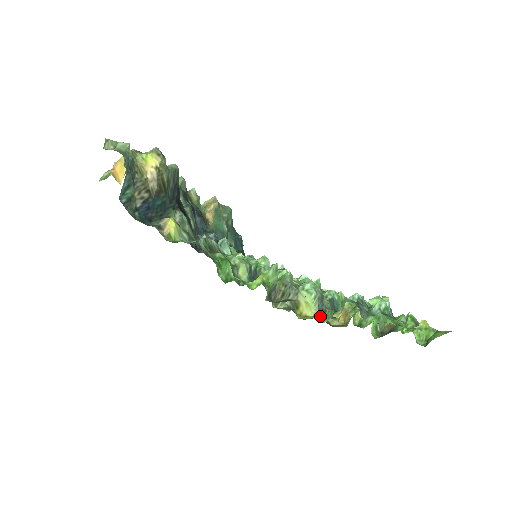
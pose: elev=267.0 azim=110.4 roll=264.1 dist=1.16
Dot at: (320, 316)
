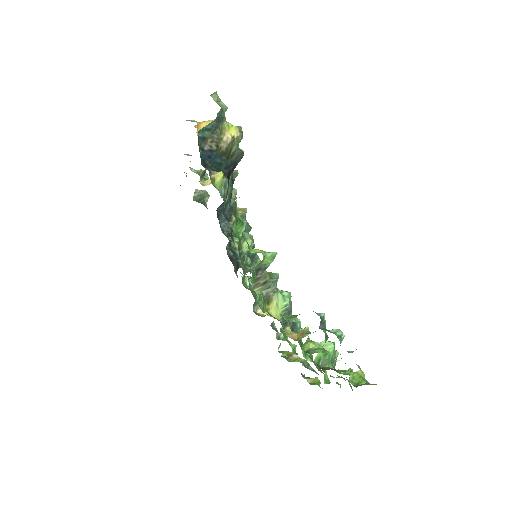
Dot at: (284, 316)
